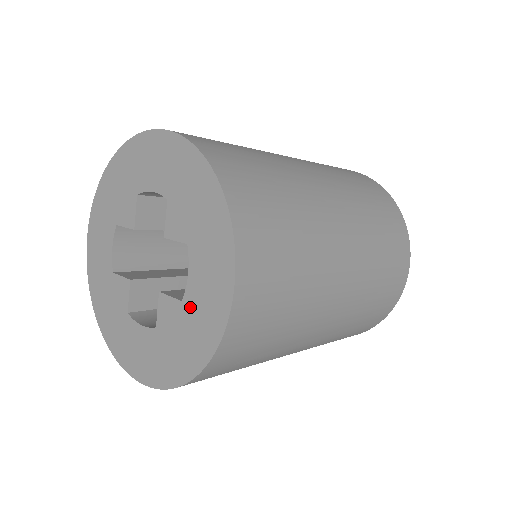
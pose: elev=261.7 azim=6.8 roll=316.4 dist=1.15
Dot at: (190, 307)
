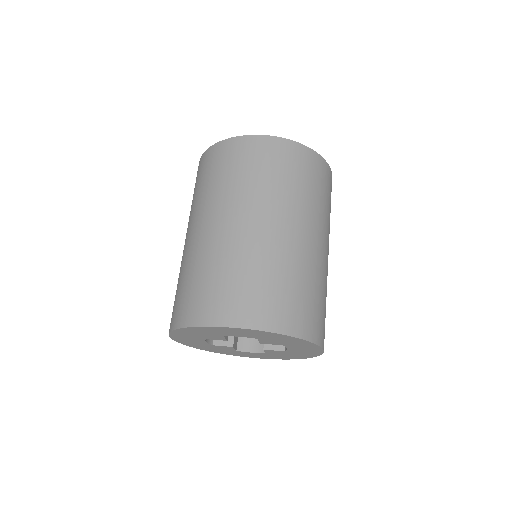
Dot at: (292, 352)
